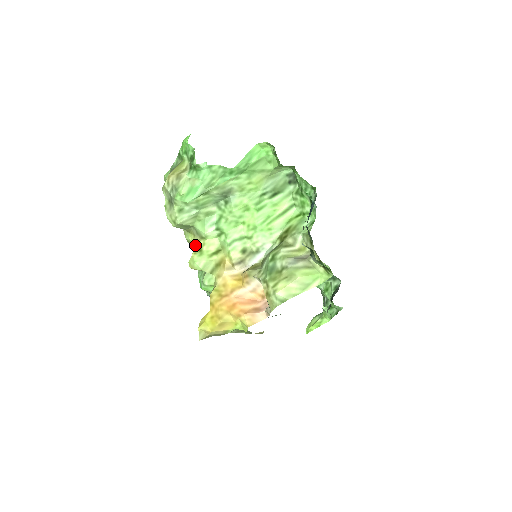
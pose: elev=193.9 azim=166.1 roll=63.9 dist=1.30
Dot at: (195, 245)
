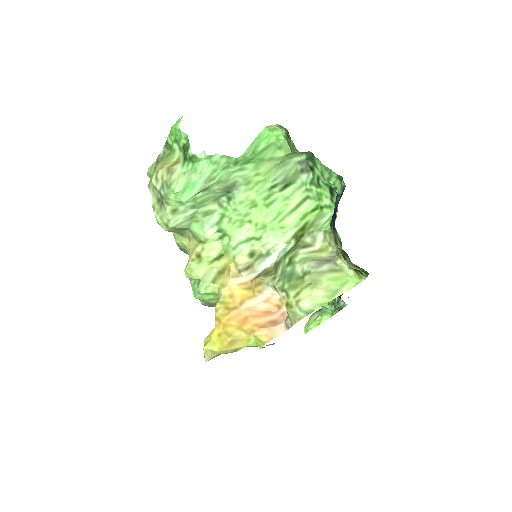
Dot at: (192, 250)
